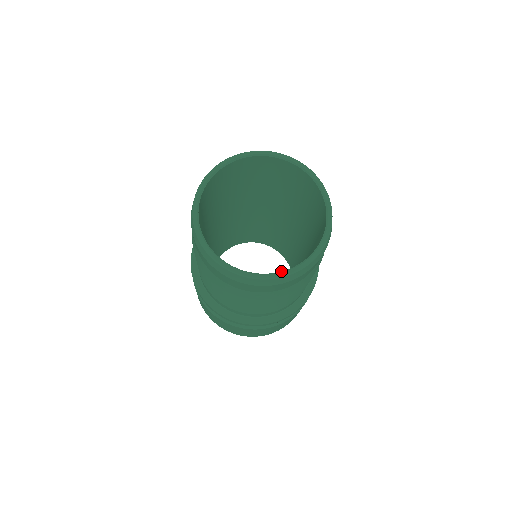
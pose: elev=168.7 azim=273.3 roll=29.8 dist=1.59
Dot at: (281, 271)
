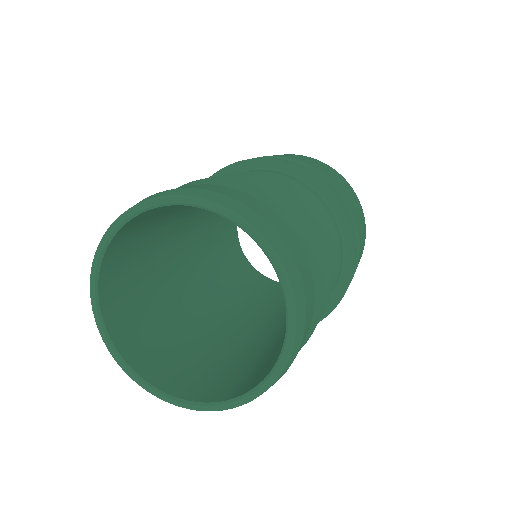
Dot at: (181, 398)
